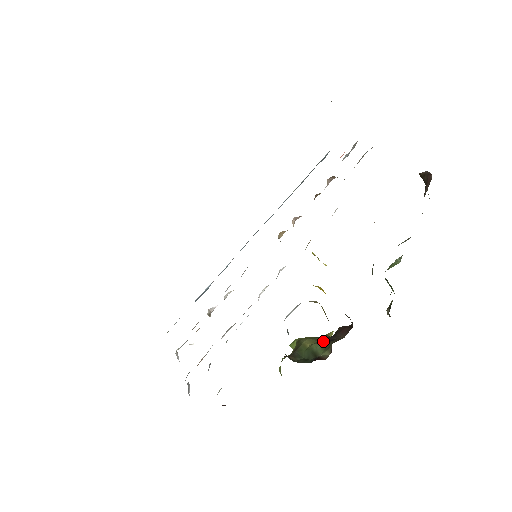
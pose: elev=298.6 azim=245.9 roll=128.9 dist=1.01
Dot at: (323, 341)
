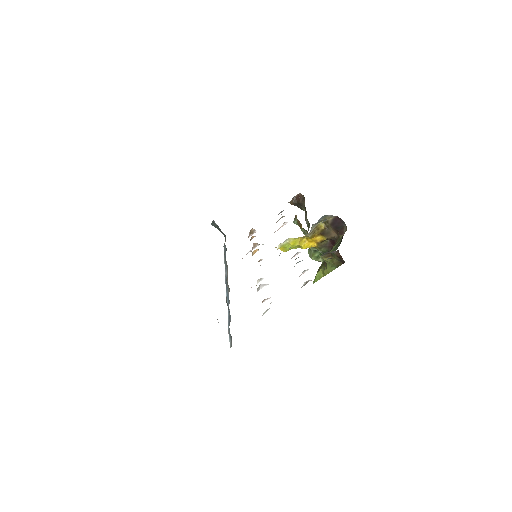
Dot at: occluded
